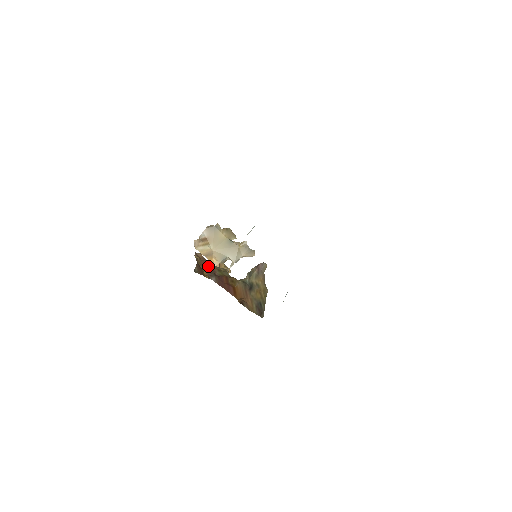
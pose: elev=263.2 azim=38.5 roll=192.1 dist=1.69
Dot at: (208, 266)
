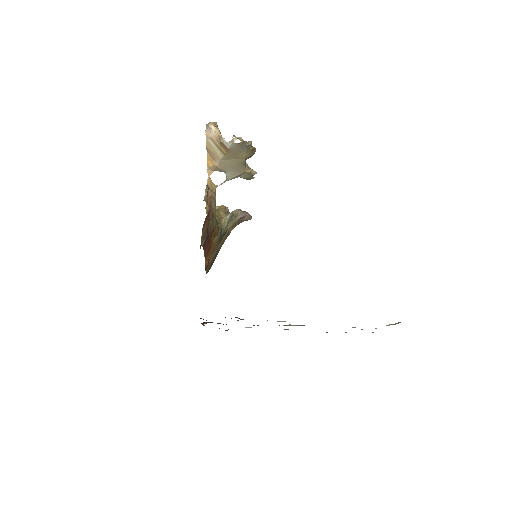
Dot at: (208, 217)
